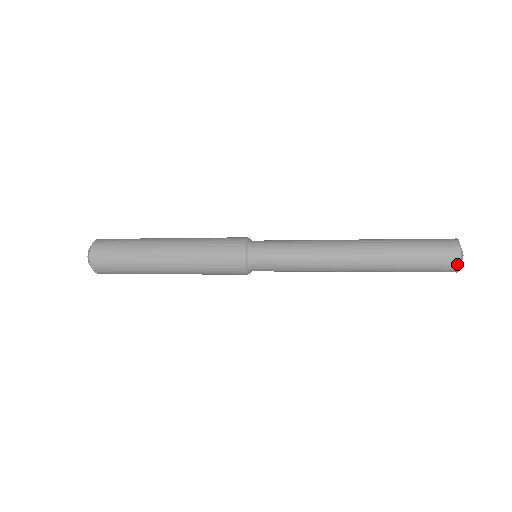
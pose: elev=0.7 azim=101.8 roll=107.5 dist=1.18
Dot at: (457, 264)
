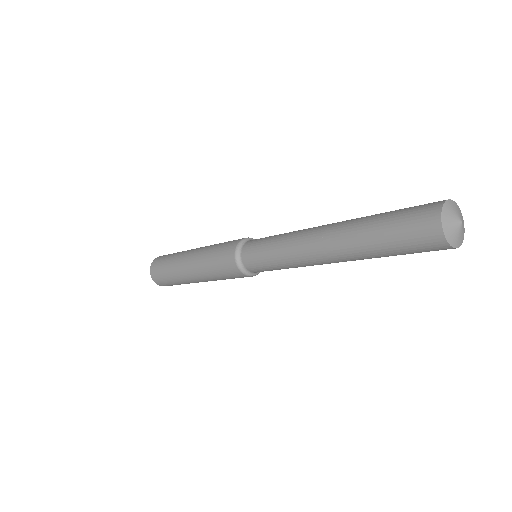
Dot at: (441, 239)
